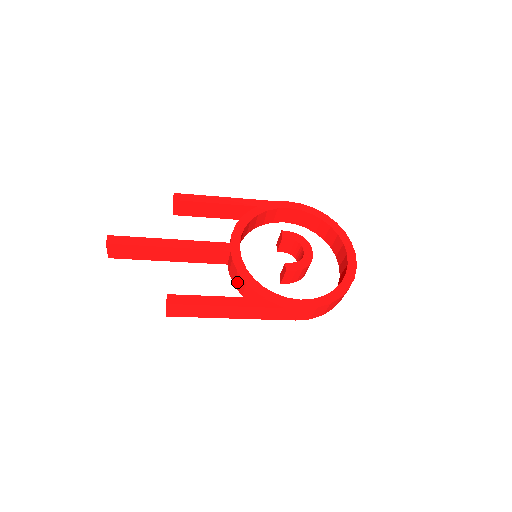
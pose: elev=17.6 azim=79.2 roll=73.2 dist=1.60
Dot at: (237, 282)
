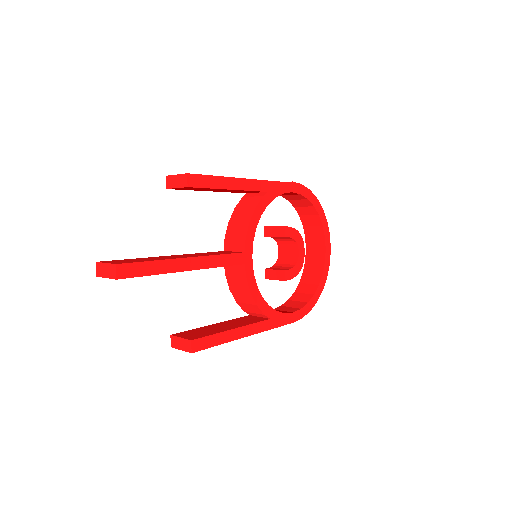
Dot at: (239, 293)
